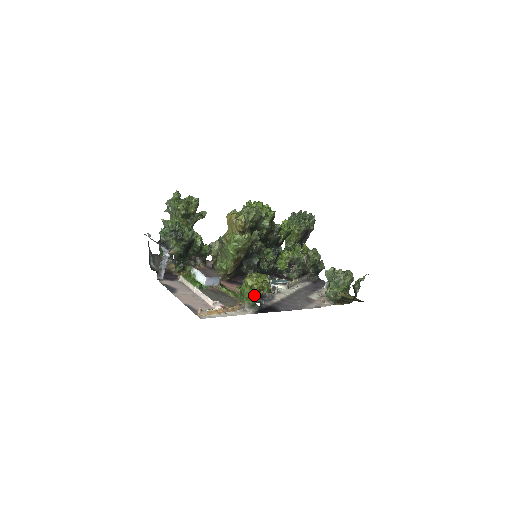
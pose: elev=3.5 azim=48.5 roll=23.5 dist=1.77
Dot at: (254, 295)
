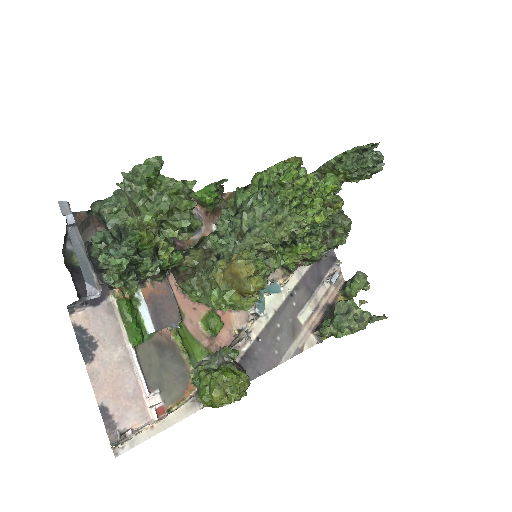
Dot at: (215, 403)
